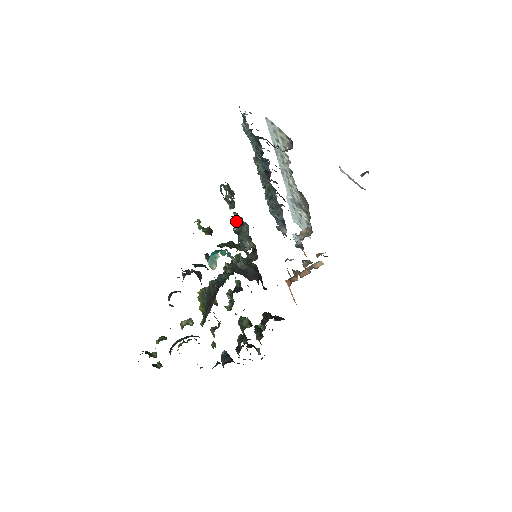
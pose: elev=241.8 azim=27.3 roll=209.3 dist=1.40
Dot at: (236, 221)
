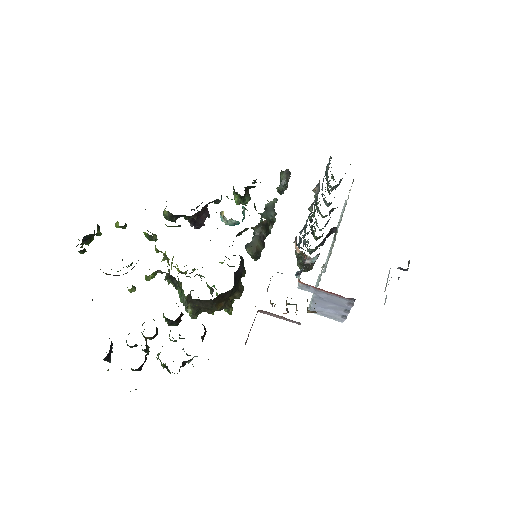
Dot at: occluded
